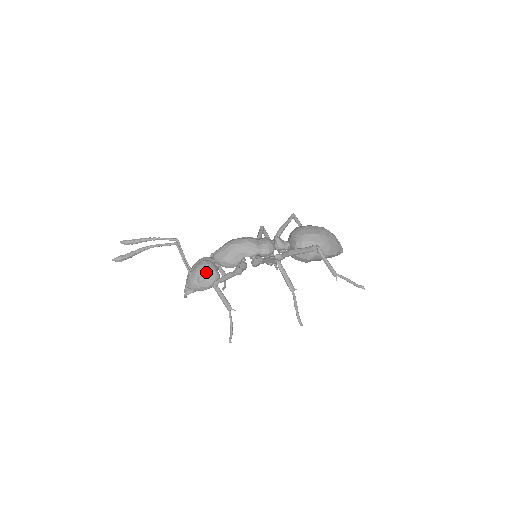
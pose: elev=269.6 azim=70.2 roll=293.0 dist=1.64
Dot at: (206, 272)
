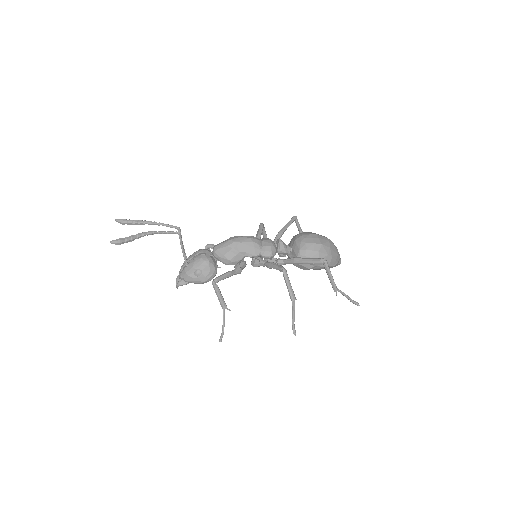
Dot at: (205, 266)
